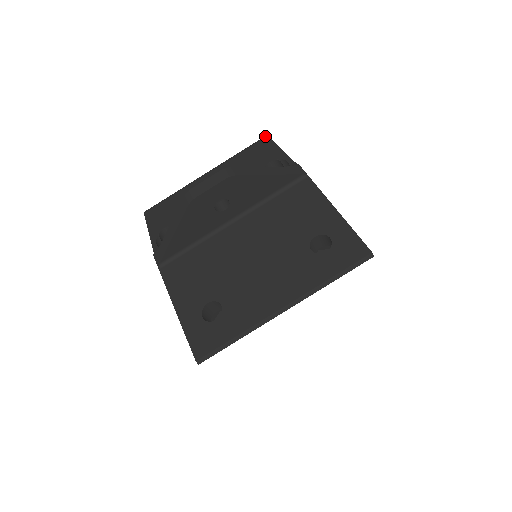
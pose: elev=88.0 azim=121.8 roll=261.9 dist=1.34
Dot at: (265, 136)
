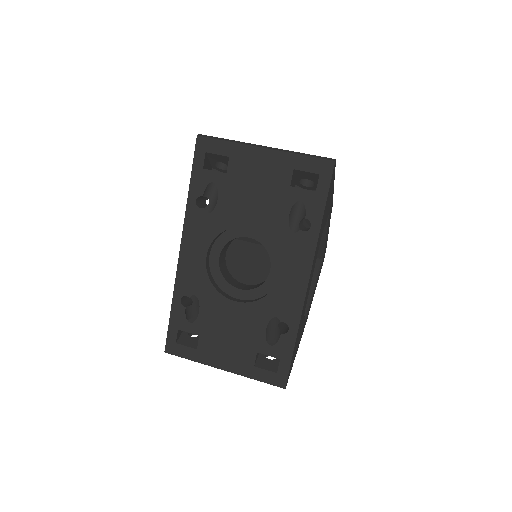
Dot at: occluded
